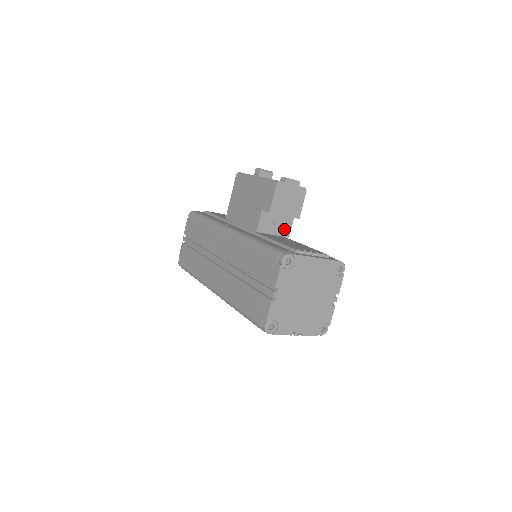
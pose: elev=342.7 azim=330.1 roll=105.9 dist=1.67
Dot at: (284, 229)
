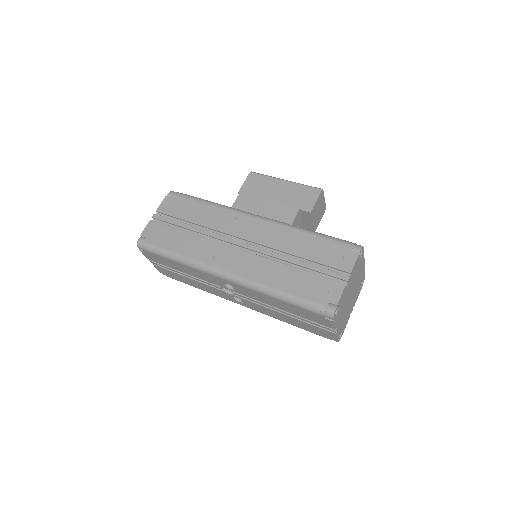
Dot at: occluded
